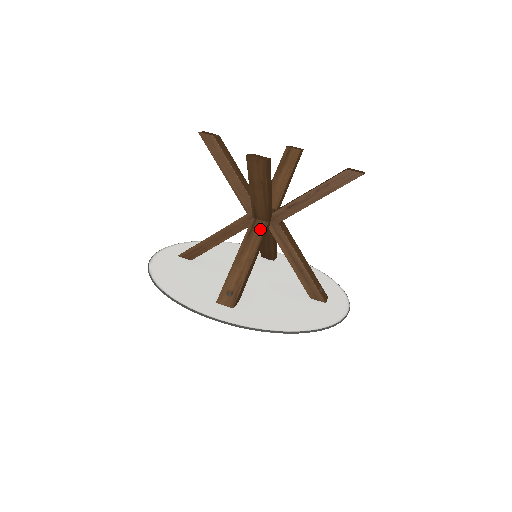
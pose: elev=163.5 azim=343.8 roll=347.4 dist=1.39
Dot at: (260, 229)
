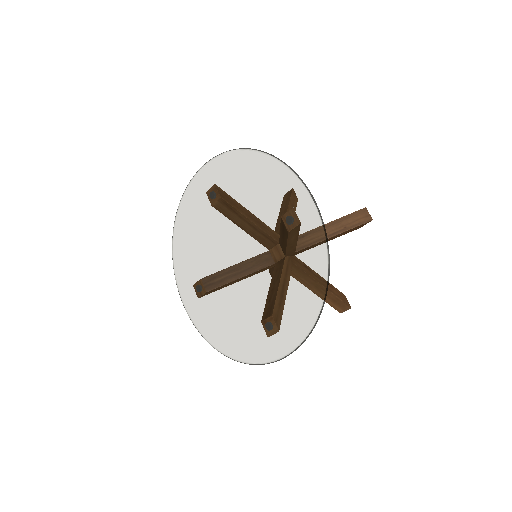
Dot at: occluded
